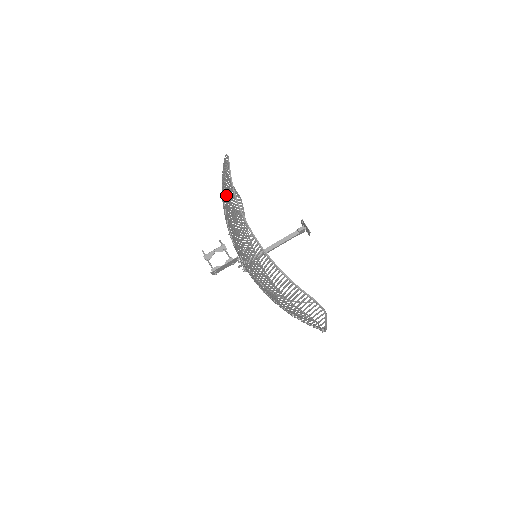
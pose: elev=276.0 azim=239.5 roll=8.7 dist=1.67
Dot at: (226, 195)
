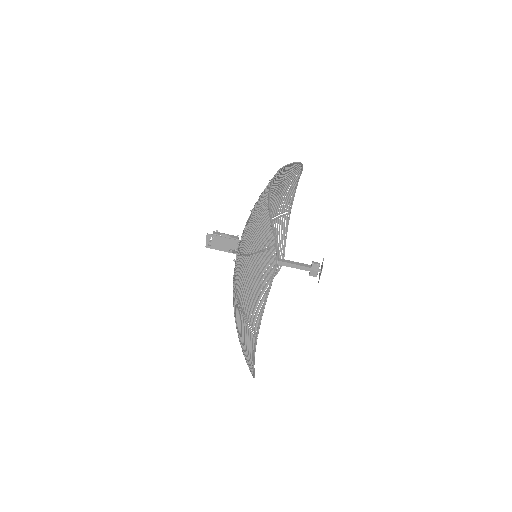
Dot at: (275, 228)
